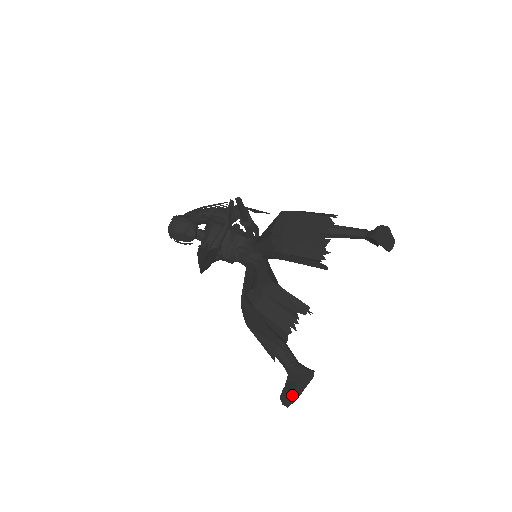
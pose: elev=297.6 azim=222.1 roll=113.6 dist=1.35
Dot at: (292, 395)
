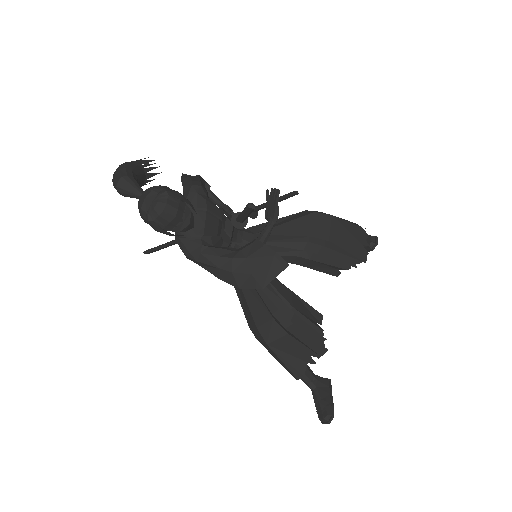
Dot at: occluded
